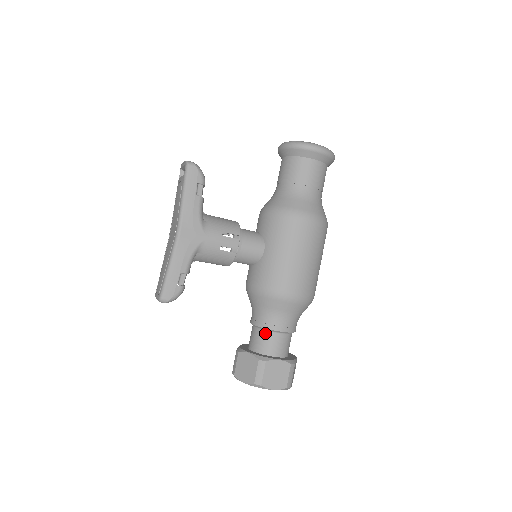
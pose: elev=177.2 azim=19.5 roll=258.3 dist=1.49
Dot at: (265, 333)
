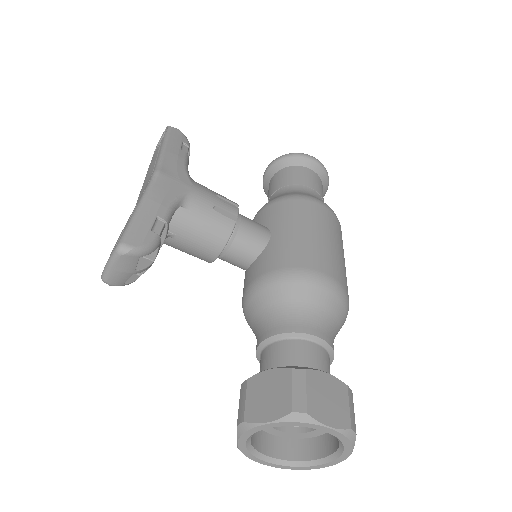
Dot at: (290, 342)
